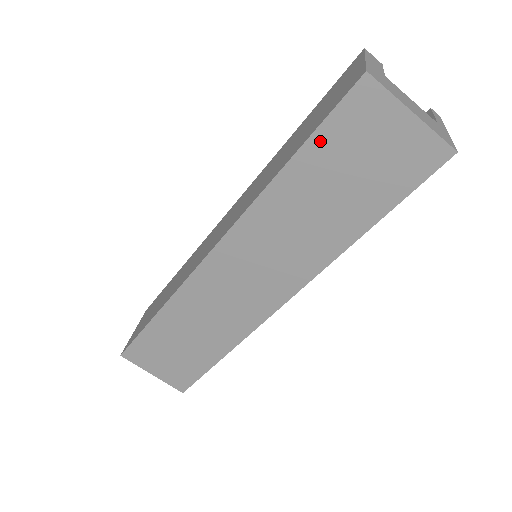
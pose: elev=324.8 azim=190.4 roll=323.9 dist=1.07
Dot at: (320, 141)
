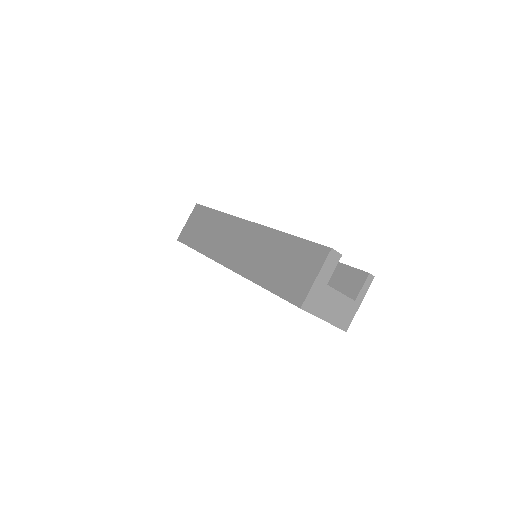
Dot at: occluded
